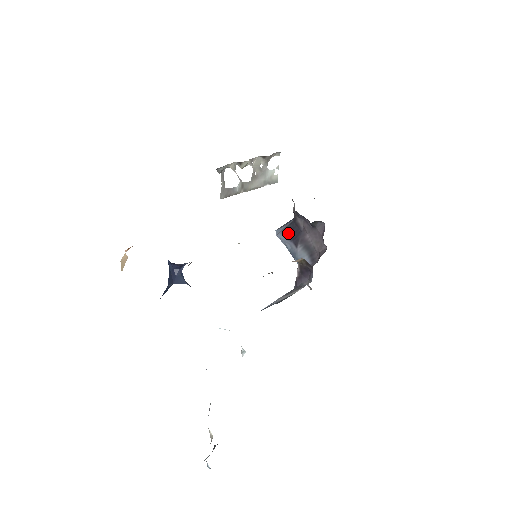
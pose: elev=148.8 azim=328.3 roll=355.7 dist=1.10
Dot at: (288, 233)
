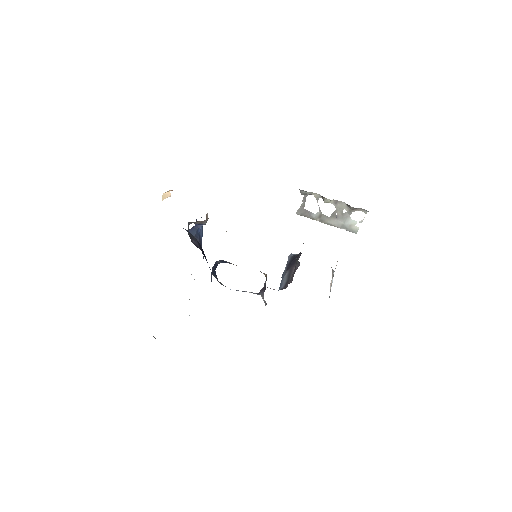
Dot at: (292, 259)
